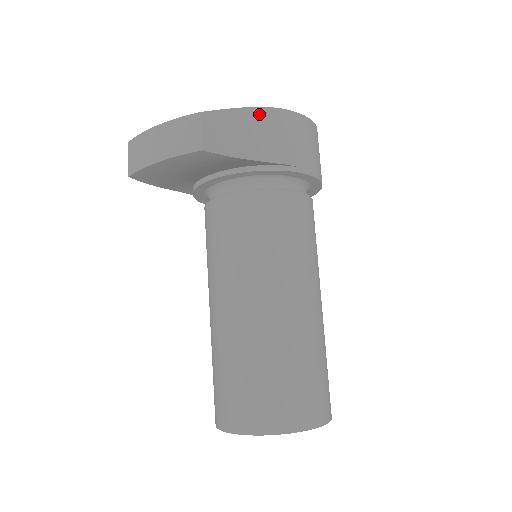
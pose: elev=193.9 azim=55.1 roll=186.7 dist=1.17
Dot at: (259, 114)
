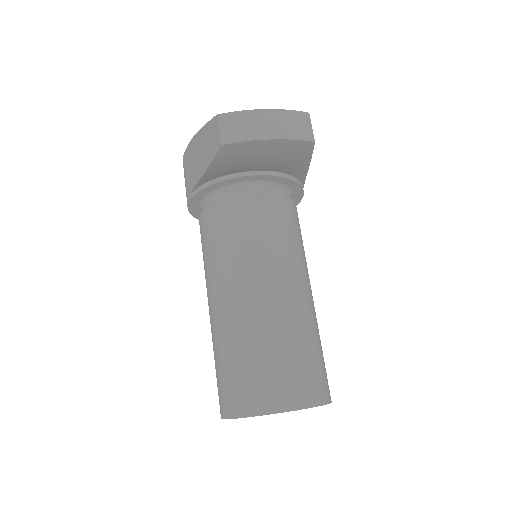
Dot at: occluded
